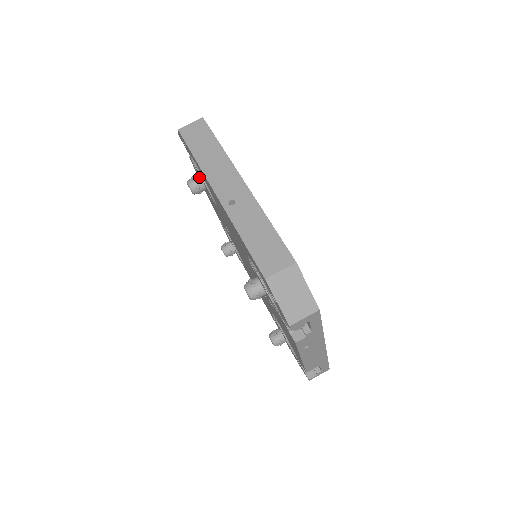
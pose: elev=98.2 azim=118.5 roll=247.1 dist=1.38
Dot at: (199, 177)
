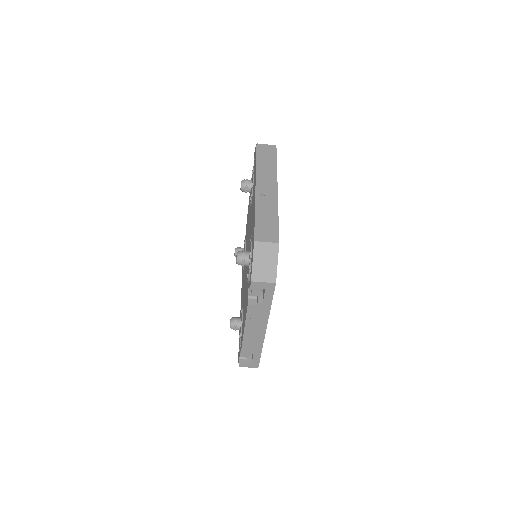
Dot at: (251, 181)
